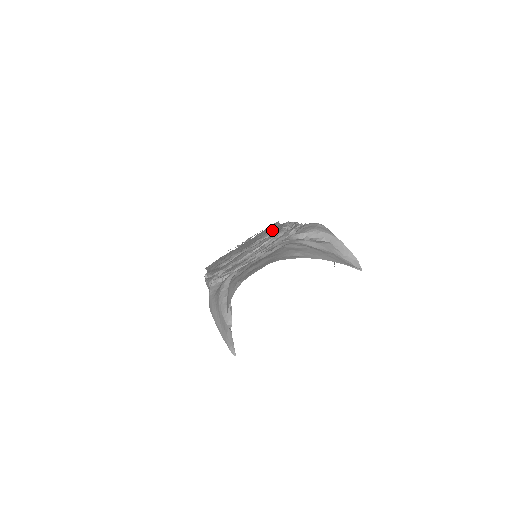
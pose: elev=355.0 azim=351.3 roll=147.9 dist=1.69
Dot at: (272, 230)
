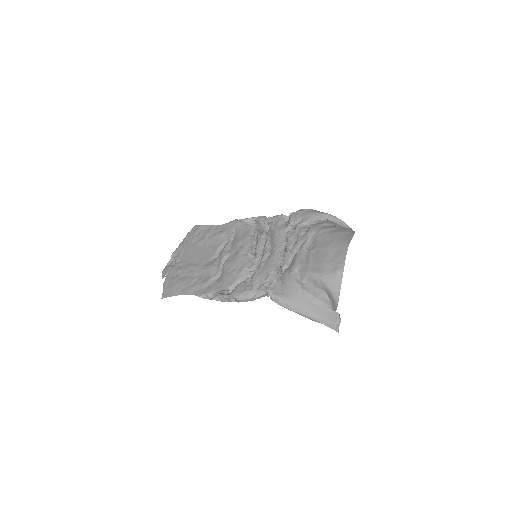
Dot at: (225, 232)
